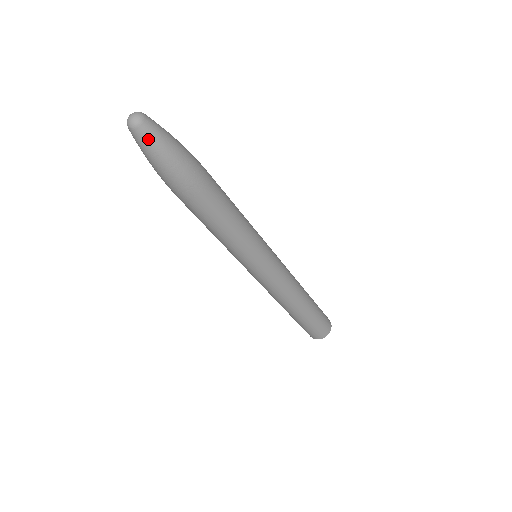
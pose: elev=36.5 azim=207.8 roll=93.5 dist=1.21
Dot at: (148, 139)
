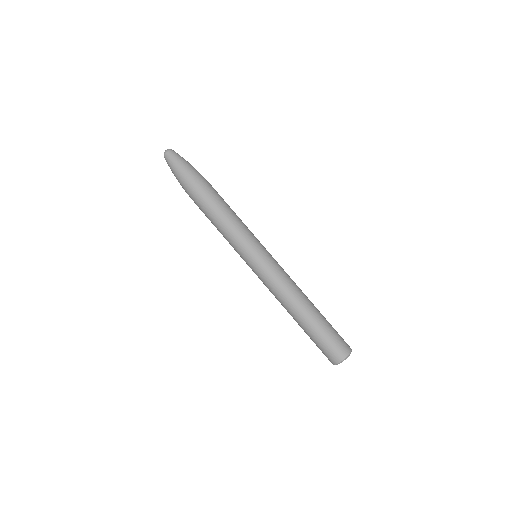
Dot at: (171, 159)
